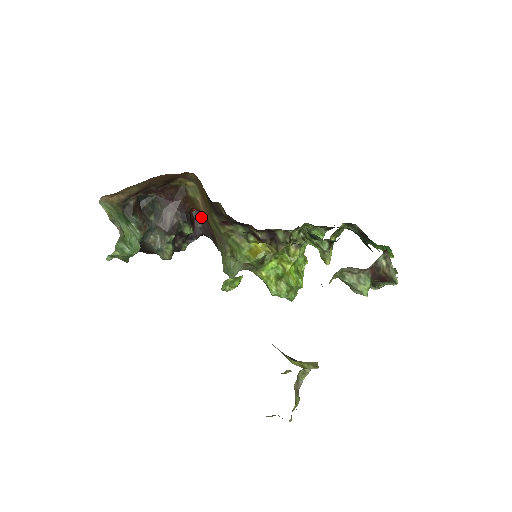
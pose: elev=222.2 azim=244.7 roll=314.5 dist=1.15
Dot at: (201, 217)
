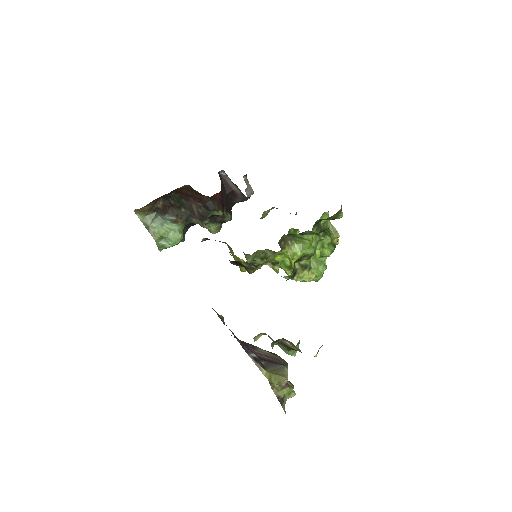
Dot at: (237, 188)
